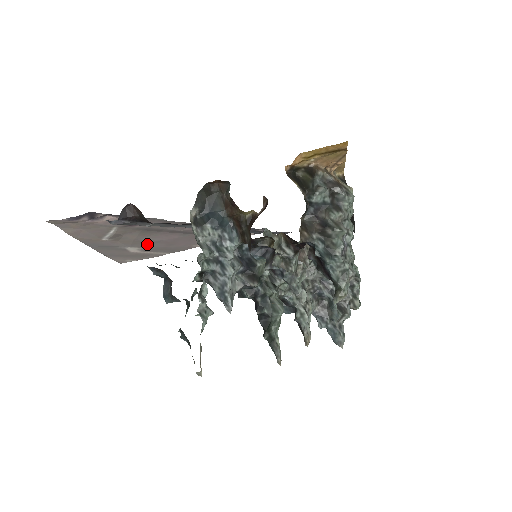
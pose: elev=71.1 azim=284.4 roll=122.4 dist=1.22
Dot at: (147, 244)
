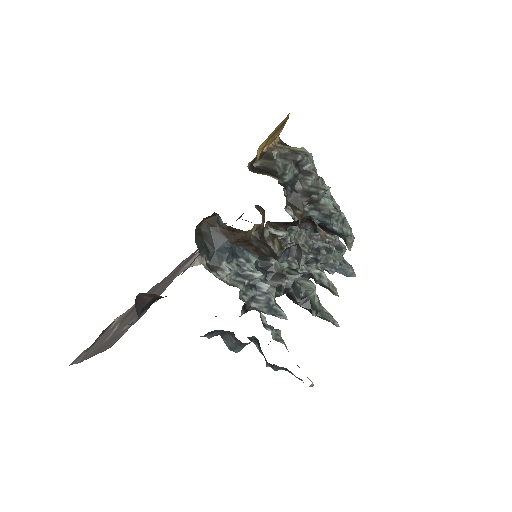
Dot at: occluded
